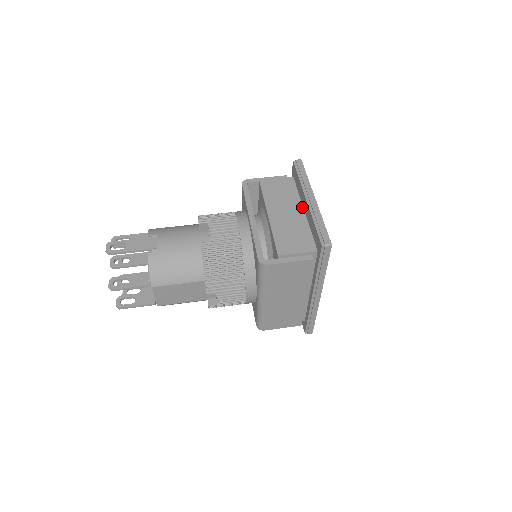
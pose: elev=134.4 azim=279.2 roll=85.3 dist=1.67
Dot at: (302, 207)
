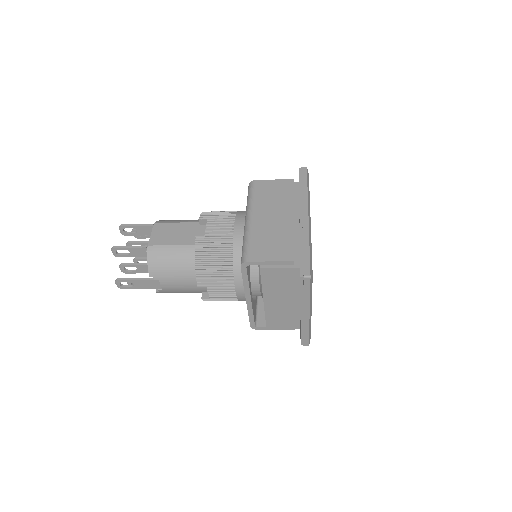
Dot at: occluded
